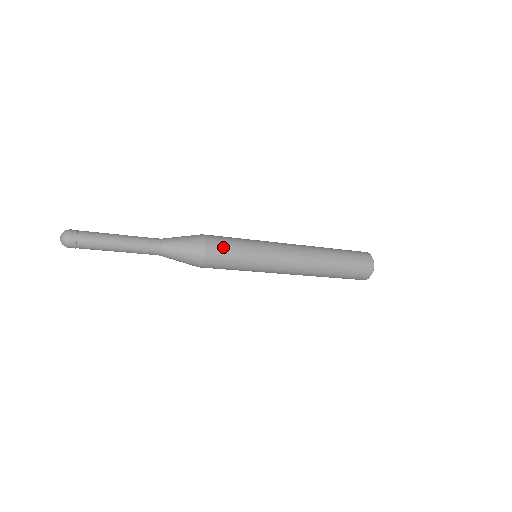
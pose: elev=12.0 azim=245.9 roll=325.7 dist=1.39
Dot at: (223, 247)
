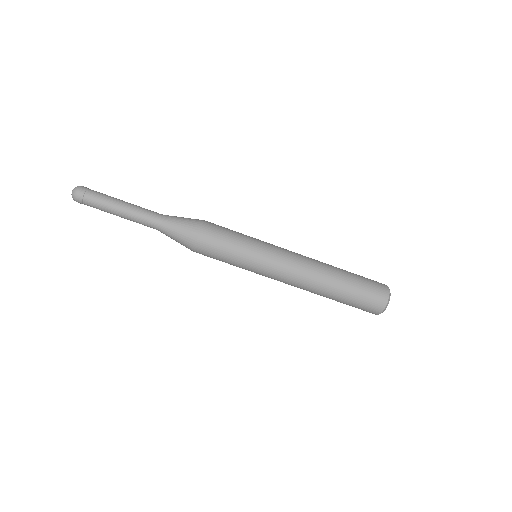
Dot at: occluded
